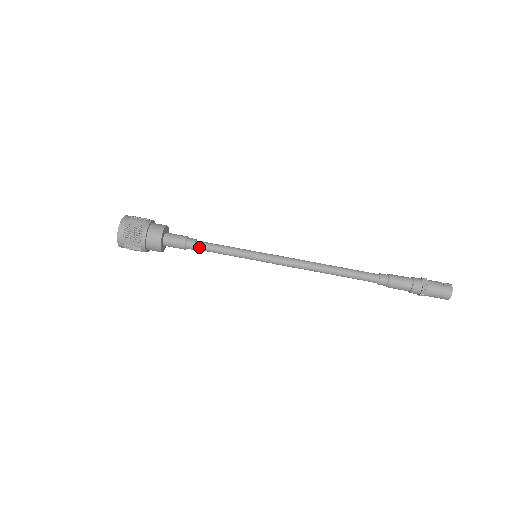
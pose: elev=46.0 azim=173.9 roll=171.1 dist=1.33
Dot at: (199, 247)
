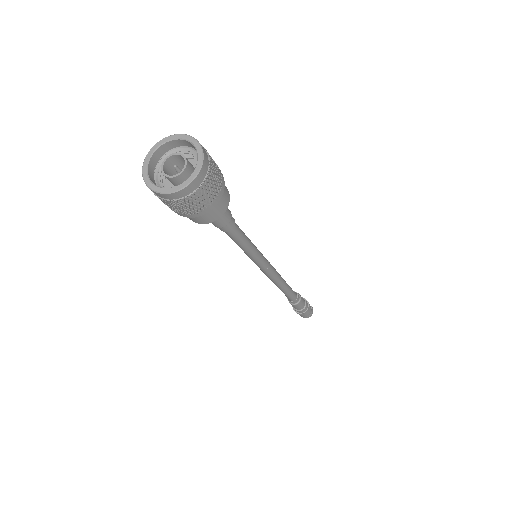
Dot at: (233, 231)
